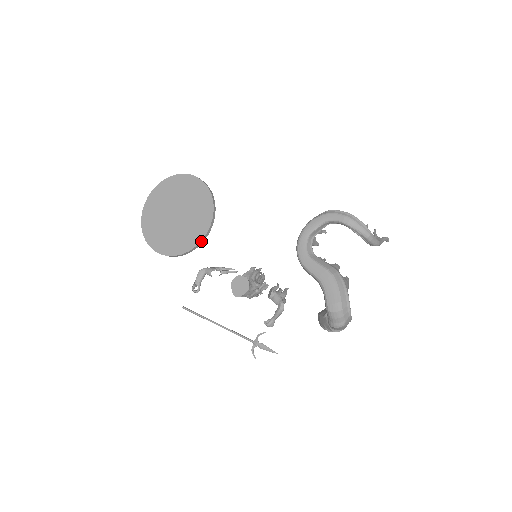
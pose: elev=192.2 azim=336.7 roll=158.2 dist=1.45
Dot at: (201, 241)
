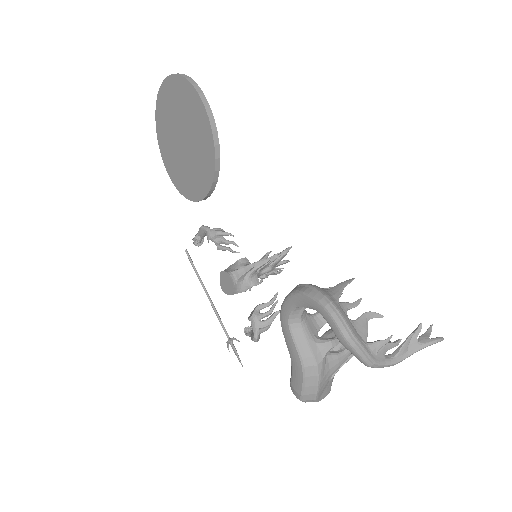
Dot at: (201, 200)
